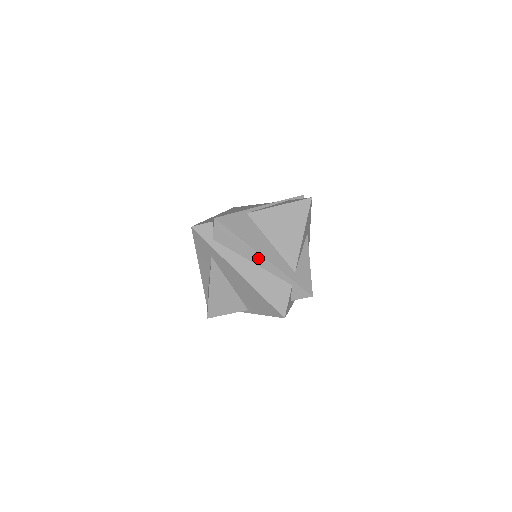
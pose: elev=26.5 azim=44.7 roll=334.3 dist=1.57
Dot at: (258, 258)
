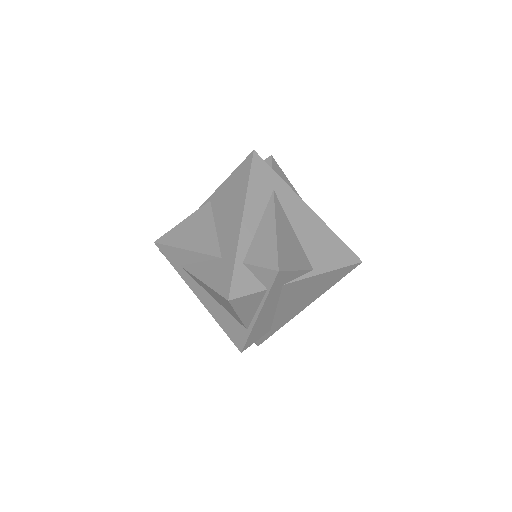
Dot at: occluded
